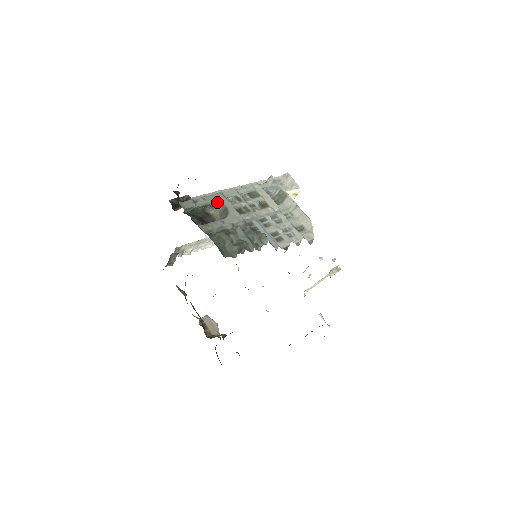
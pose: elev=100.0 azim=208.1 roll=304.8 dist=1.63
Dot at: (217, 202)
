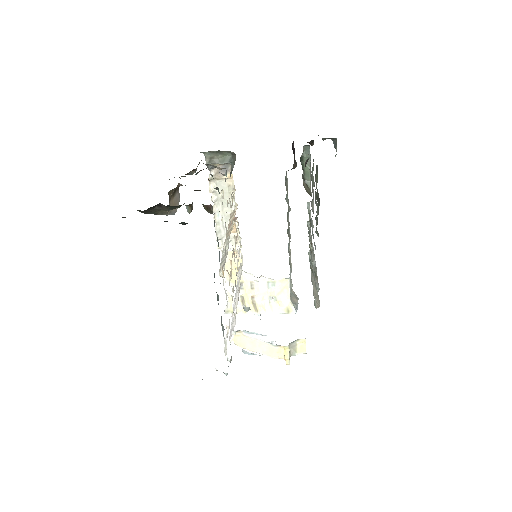
Dot at: occluded
